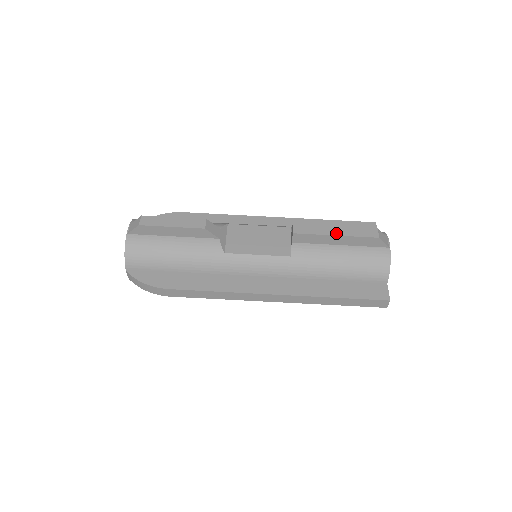
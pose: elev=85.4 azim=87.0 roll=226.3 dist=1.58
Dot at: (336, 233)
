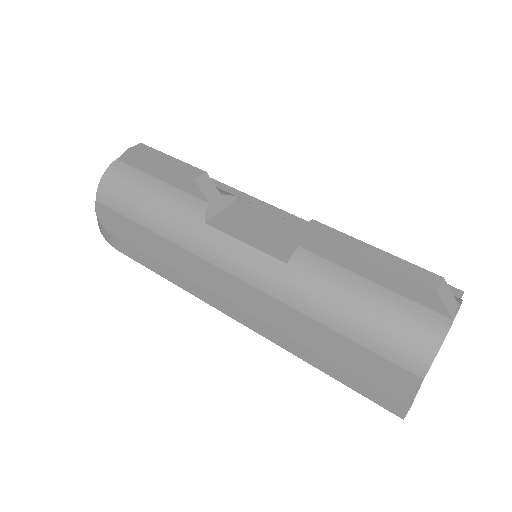
Dot at: (367, 255)
